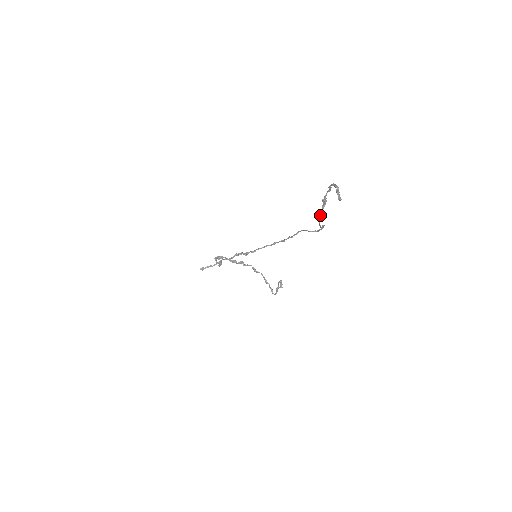
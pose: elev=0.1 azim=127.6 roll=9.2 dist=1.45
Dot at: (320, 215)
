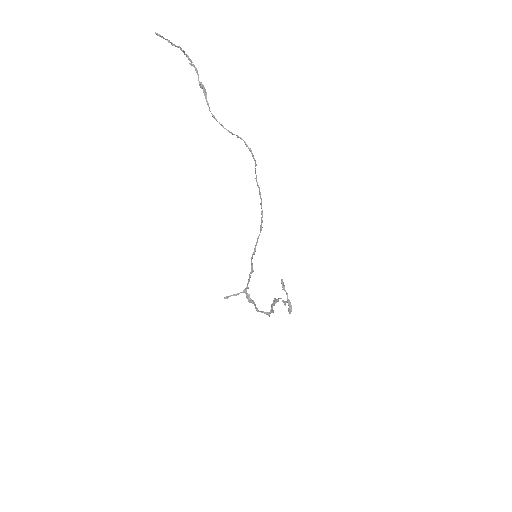
Dot at: (208, 106)
